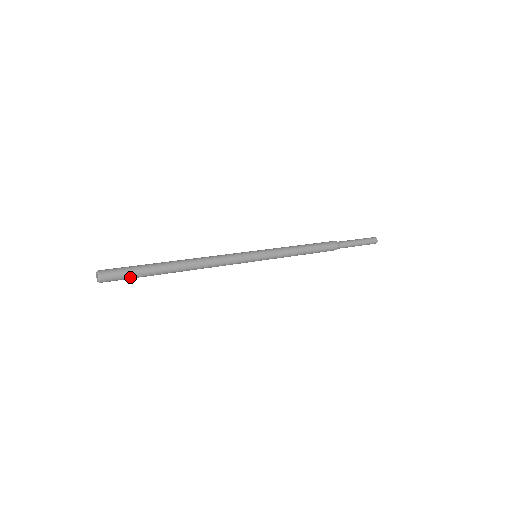
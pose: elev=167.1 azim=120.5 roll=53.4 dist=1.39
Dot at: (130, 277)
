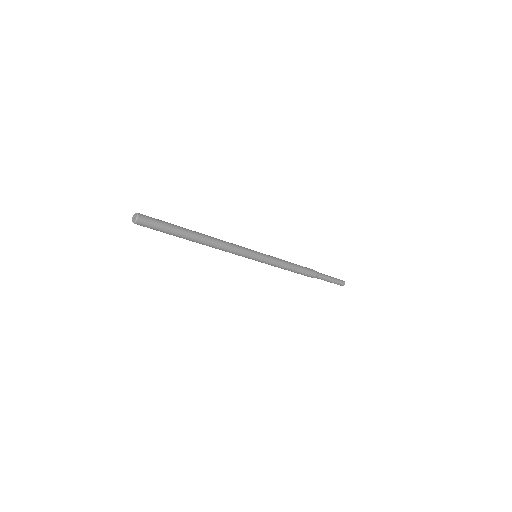
Dot at: (161, 225)
